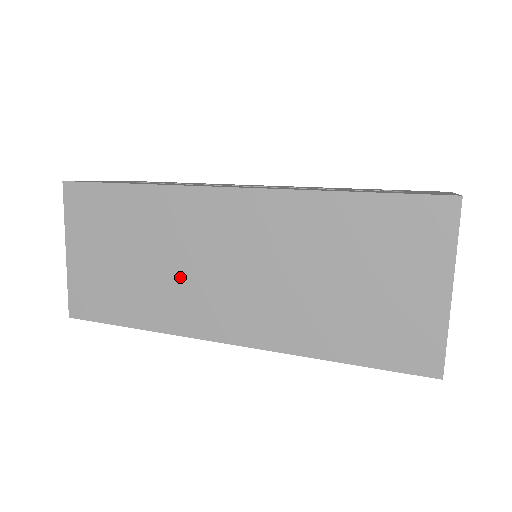
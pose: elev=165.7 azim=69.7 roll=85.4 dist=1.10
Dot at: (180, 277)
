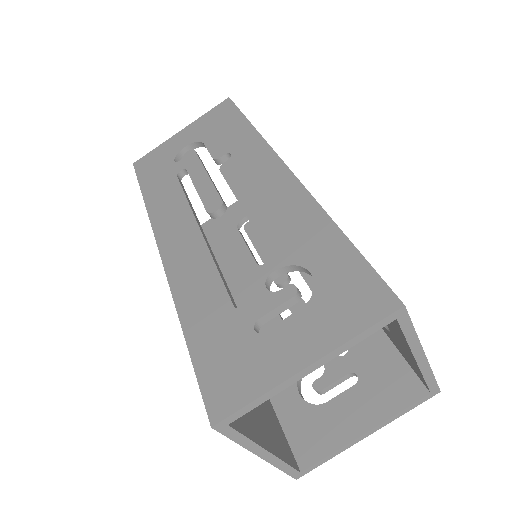
Dot at: occluded
